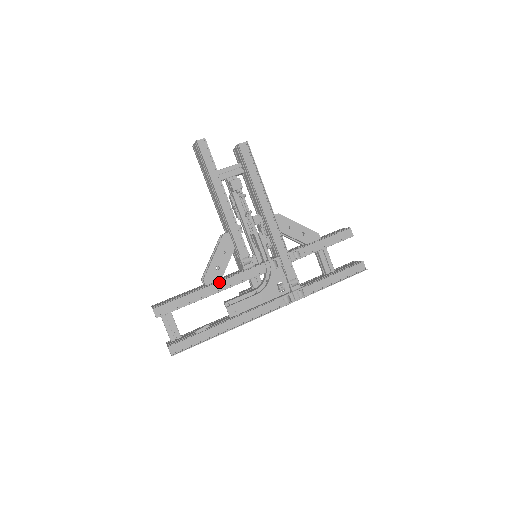
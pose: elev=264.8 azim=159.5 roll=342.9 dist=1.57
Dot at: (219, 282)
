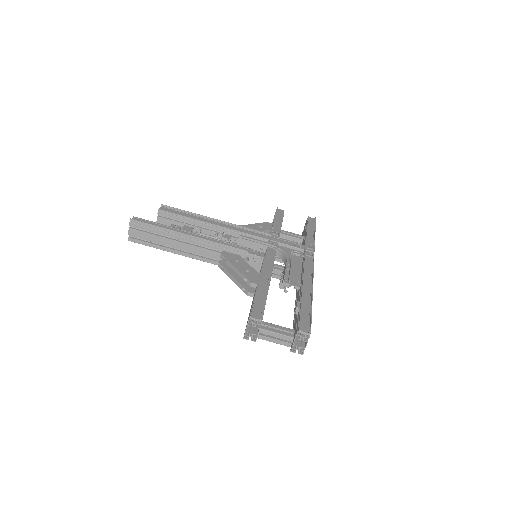
Dot at: (262, 273)
